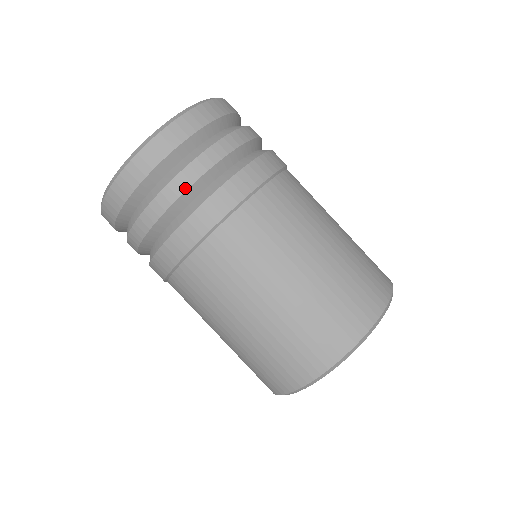
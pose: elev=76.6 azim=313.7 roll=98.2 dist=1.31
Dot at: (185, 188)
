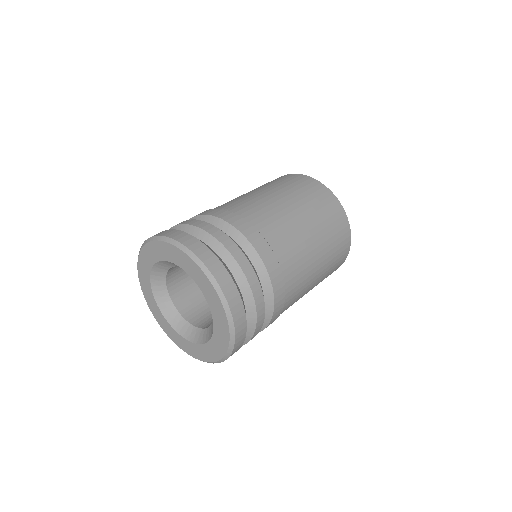
Dot at: occluded
